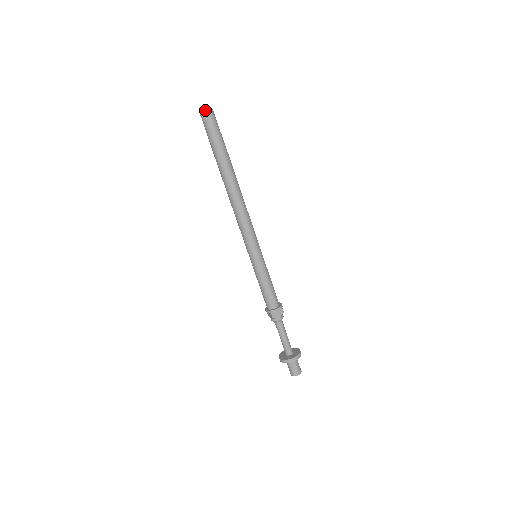
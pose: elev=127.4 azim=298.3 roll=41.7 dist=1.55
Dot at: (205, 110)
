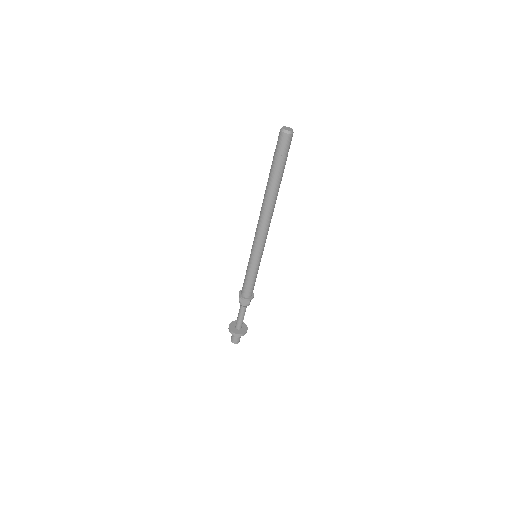
Dot at: (283, 131)
